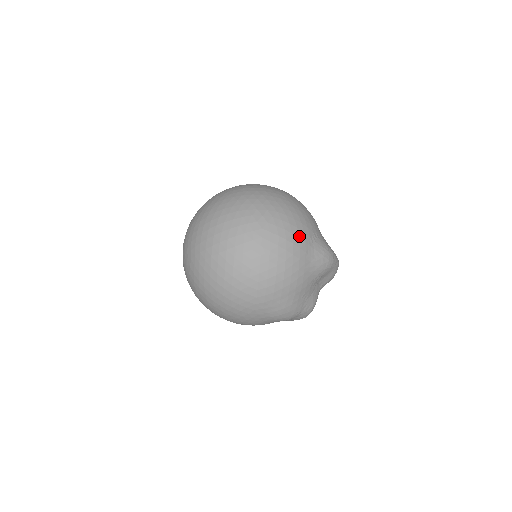
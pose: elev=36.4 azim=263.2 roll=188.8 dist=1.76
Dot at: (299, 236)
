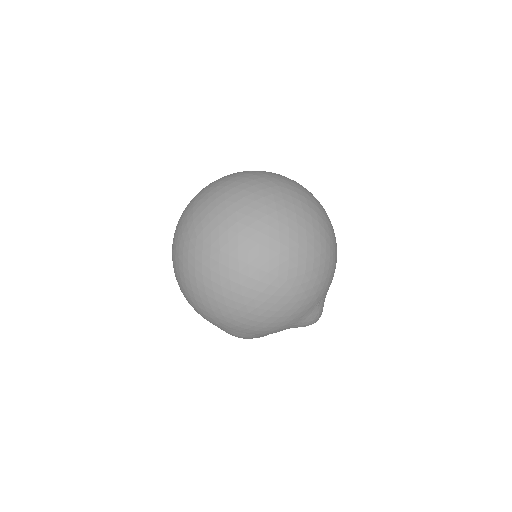
Dot at: (310, 301)
